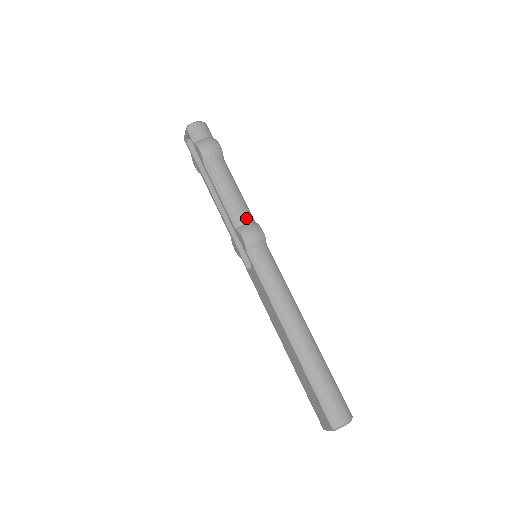
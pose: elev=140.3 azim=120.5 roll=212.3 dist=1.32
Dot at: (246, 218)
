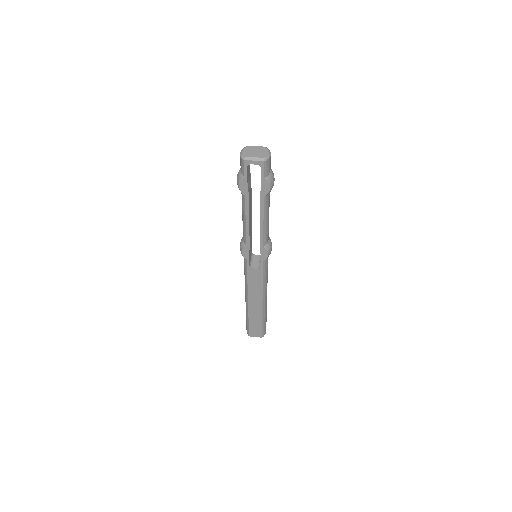
Dot at: occluded
